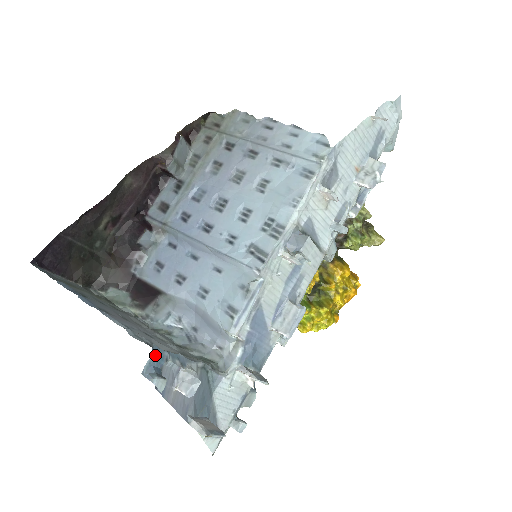
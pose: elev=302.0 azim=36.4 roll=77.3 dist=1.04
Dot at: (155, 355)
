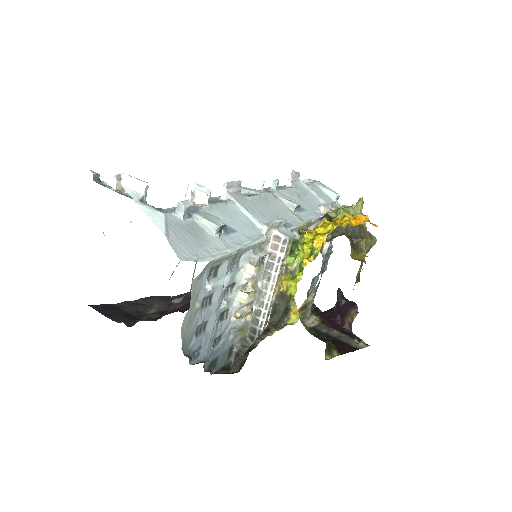
Dot at: occluded
